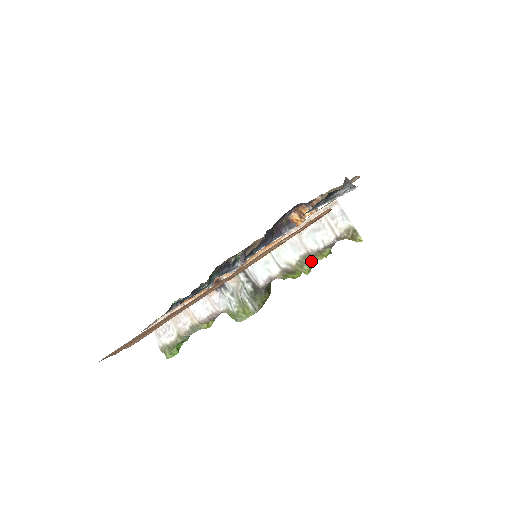
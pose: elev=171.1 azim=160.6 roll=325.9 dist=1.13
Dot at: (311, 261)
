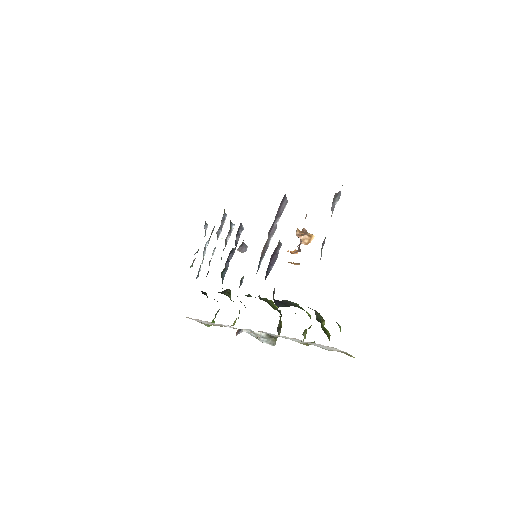
Dot at: (314, 342)
